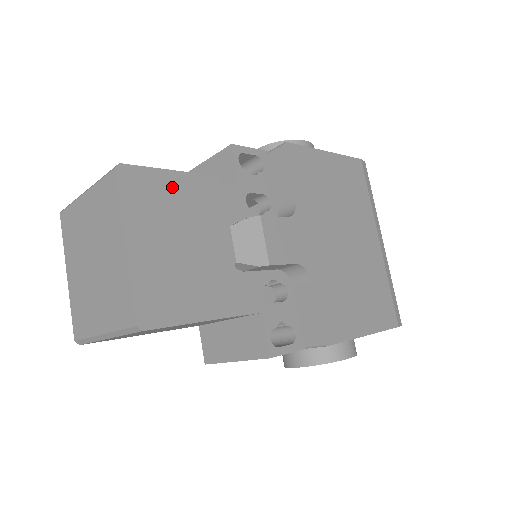
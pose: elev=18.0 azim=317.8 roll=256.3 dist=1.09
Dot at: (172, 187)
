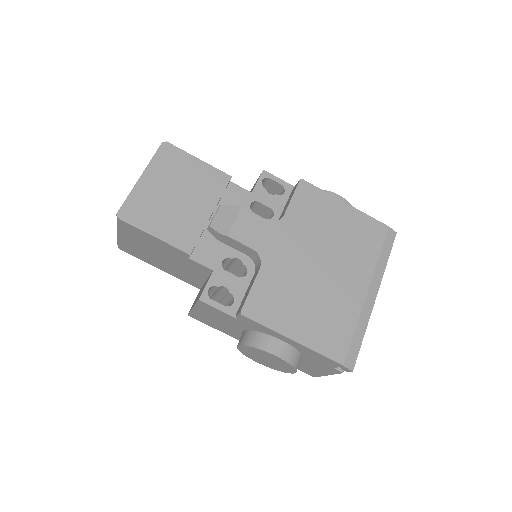
Dot at: (192, 166)
